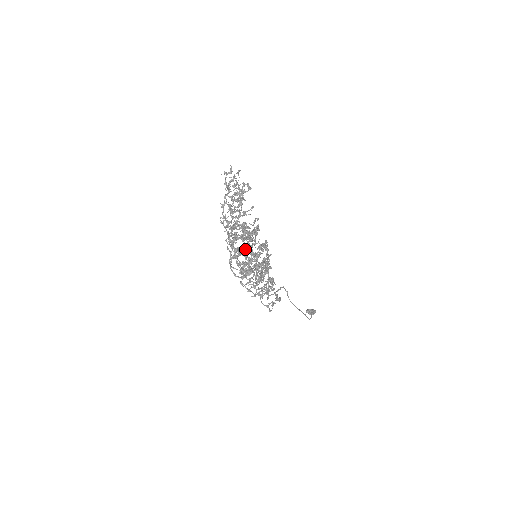
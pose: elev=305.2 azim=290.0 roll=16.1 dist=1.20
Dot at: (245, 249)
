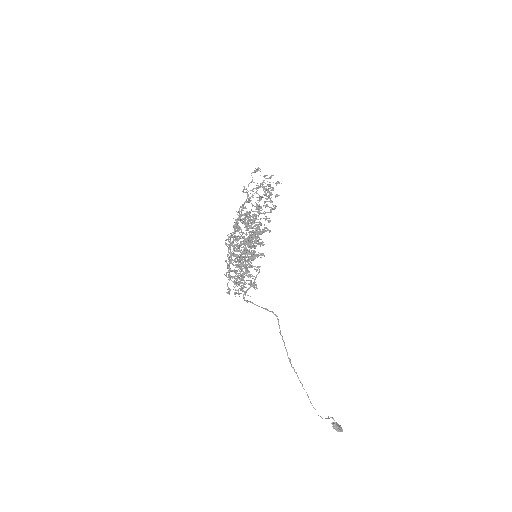
Dot at: occluded
